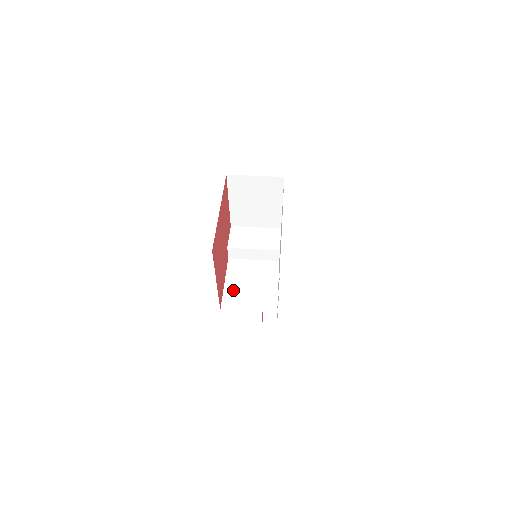
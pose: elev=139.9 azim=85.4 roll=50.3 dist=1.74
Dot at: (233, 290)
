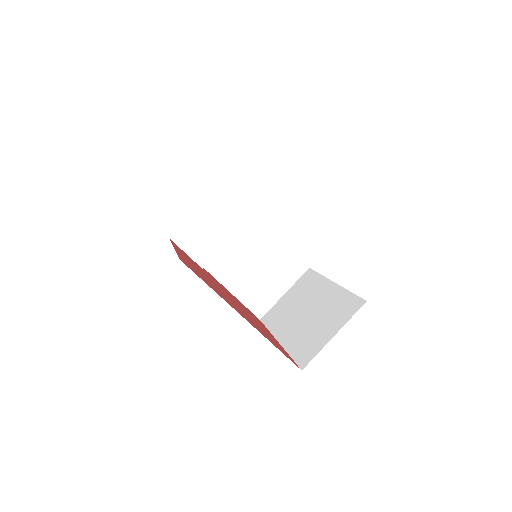
Dot at: (247, 291)
